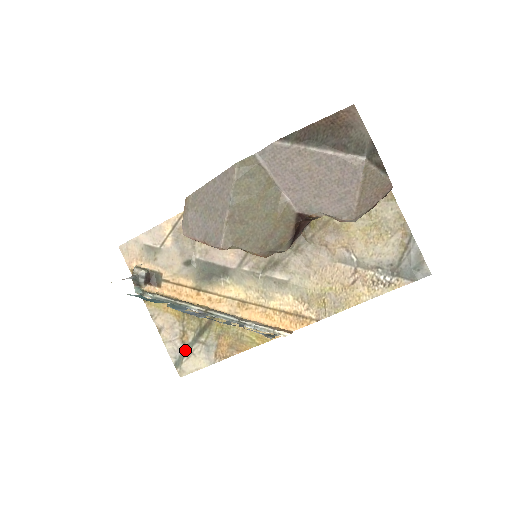
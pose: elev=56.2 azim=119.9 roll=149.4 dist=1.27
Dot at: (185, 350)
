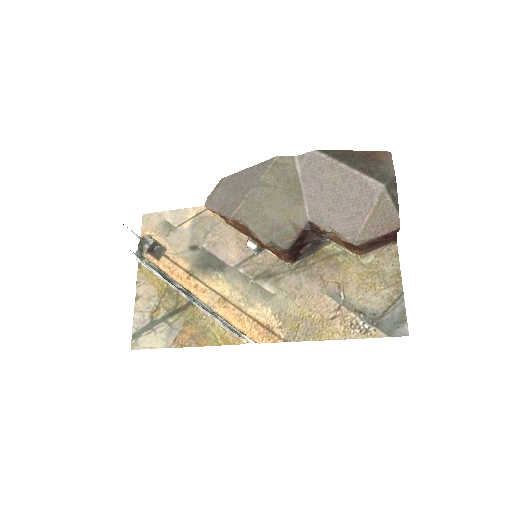
Dot at: (150, 325)
